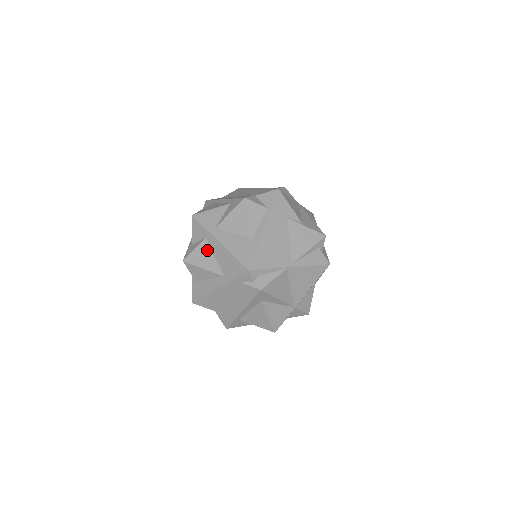
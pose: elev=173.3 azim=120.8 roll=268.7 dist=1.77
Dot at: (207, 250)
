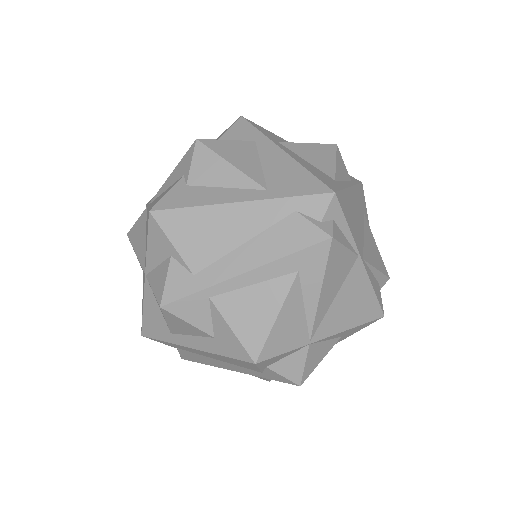
Dot at: (250, 151)
